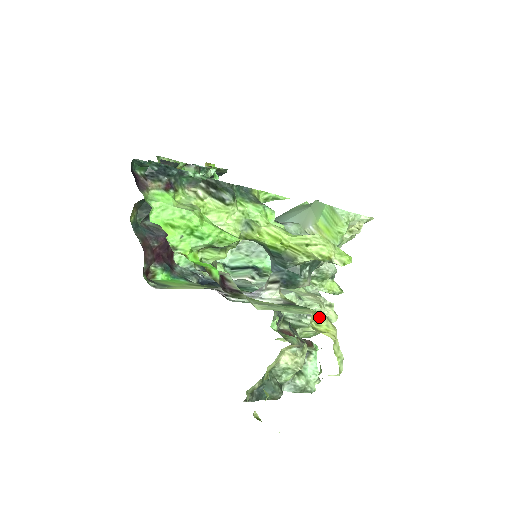
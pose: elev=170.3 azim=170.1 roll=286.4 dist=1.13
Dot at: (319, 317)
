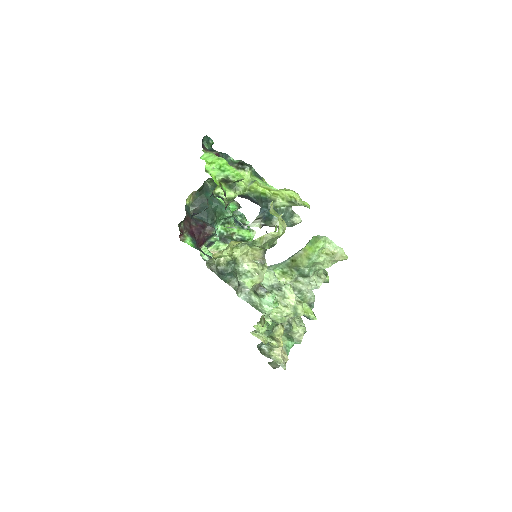
Dot at: (277, 214)
